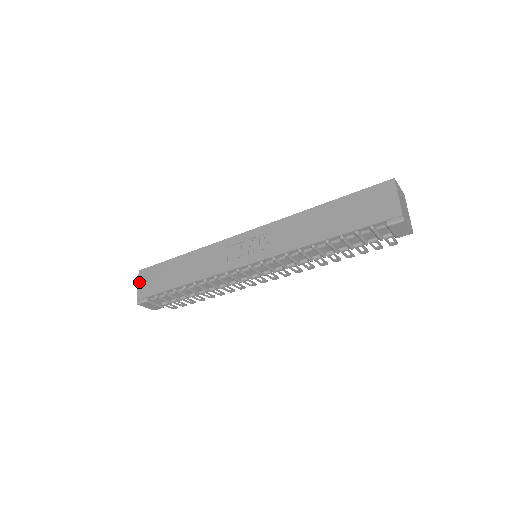
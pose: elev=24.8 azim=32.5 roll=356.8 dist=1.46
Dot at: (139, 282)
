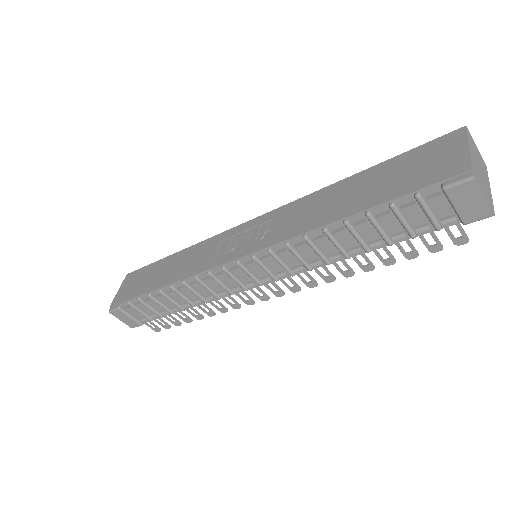
Dot at: (121, 286)
